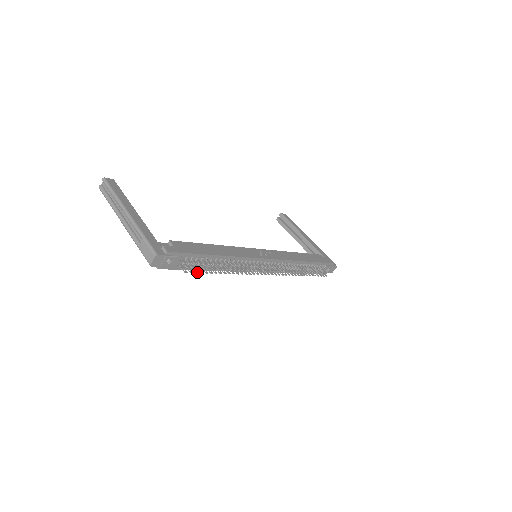
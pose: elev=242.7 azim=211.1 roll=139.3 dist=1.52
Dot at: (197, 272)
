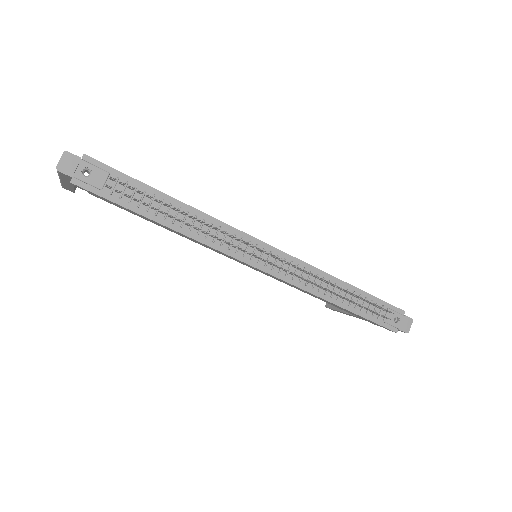
Dot at: (130, 195)
